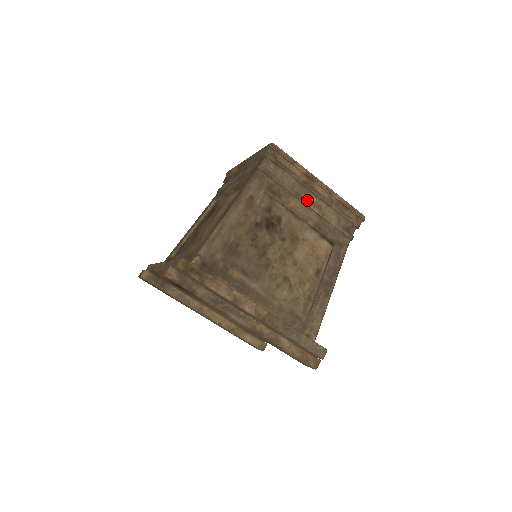
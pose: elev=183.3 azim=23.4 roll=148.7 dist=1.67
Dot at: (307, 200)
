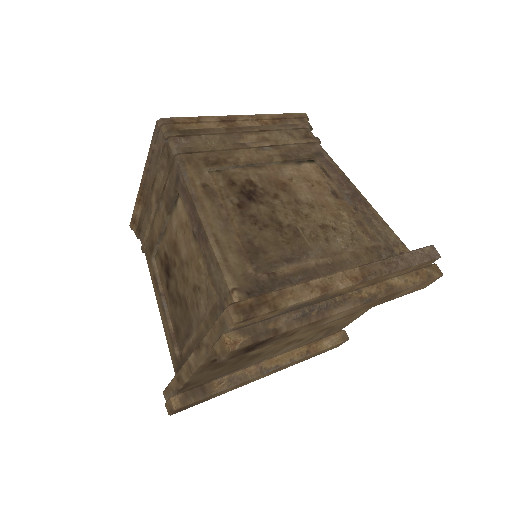
Dot at: (249, 143)
